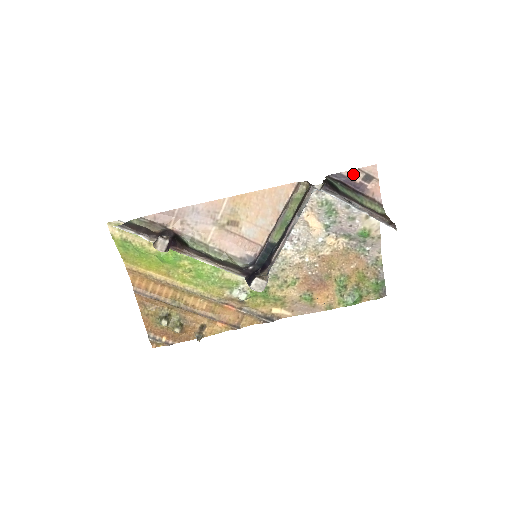
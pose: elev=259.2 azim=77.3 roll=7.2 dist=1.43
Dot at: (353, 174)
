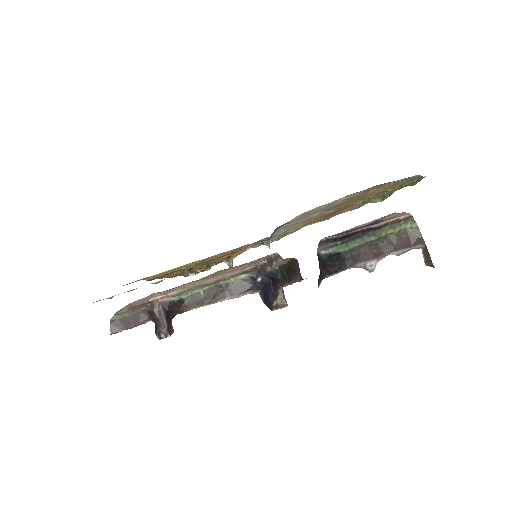
Dot at: (358, 227)
